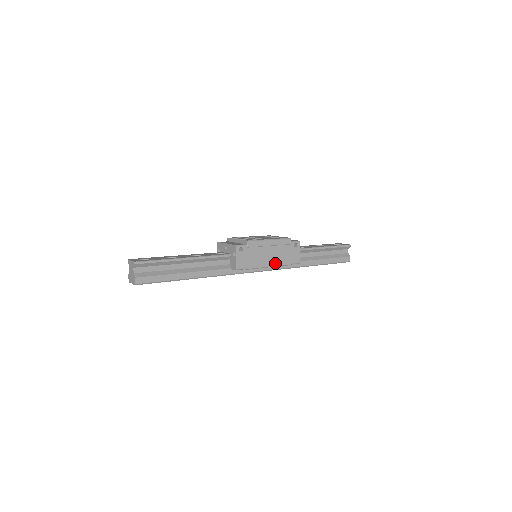
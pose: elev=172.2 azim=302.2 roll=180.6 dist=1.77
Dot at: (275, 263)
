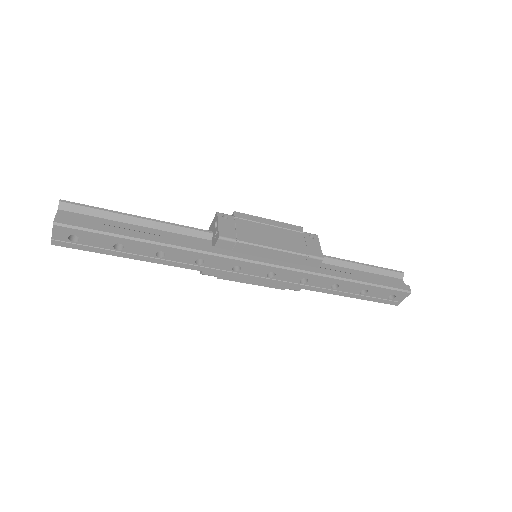
Dot at: (282, 247)
